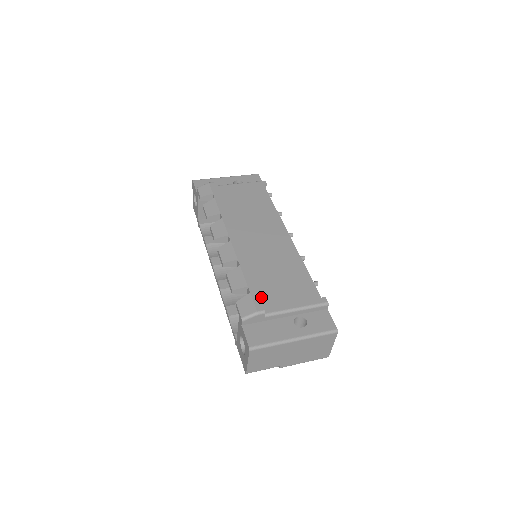
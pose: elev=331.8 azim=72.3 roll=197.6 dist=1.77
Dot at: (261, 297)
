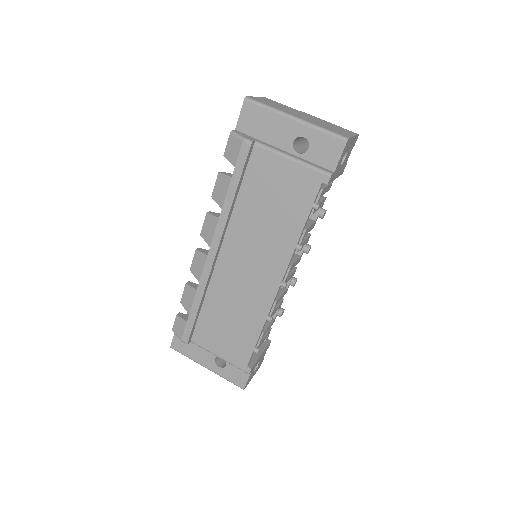
Dot at: (198, 327)
